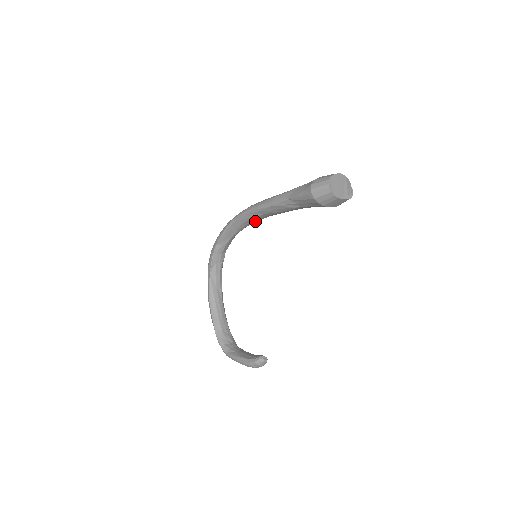
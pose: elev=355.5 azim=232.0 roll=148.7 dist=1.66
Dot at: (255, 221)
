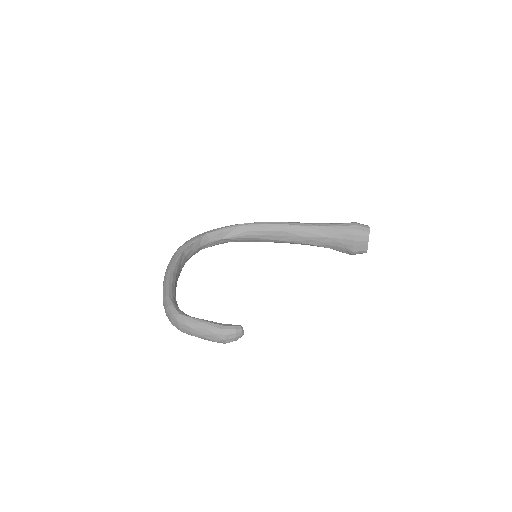
Dot at: (261, 237)
